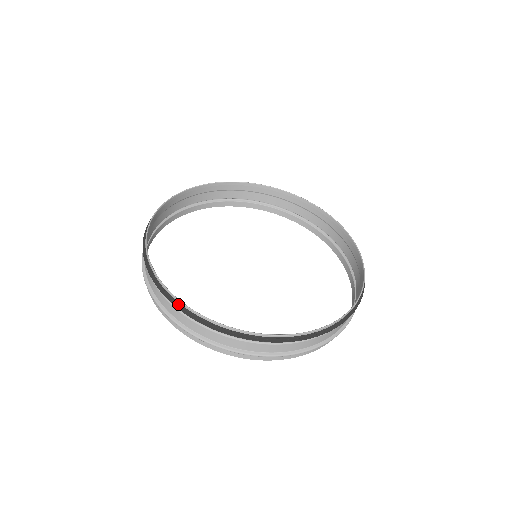
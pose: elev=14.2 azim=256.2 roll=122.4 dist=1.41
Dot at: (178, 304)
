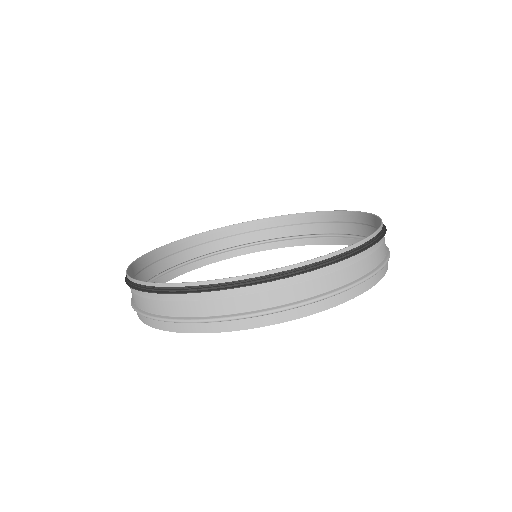
Dot at: (127, 278)
